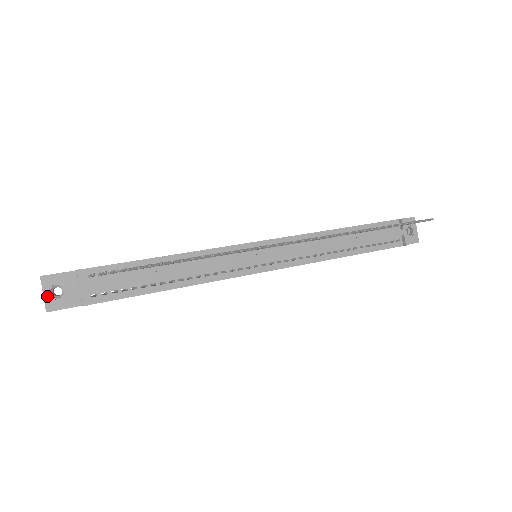
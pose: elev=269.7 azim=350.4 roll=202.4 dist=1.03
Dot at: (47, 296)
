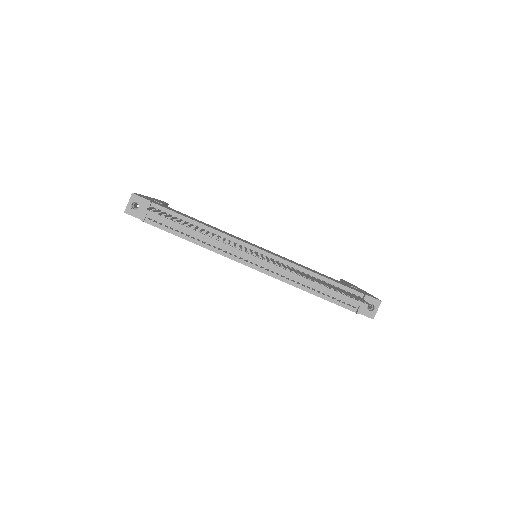
Dot at: (129, 205)
